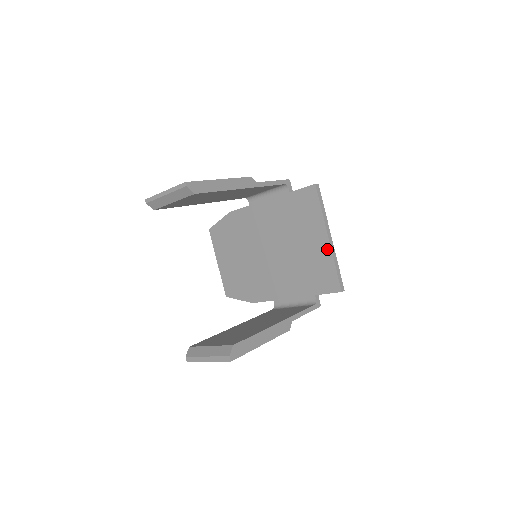
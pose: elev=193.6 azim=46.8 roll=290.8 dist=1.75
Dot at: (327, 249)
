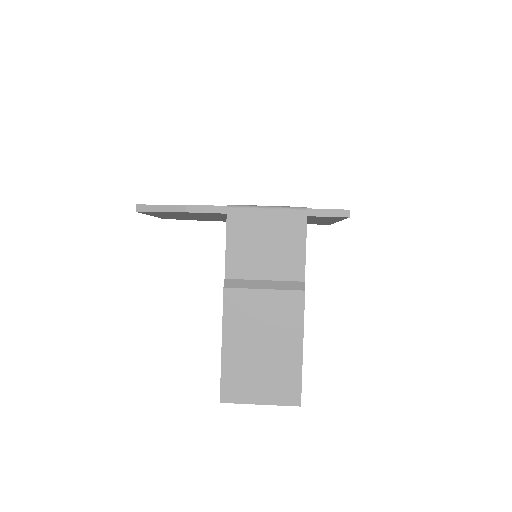
Dot at: occluded
